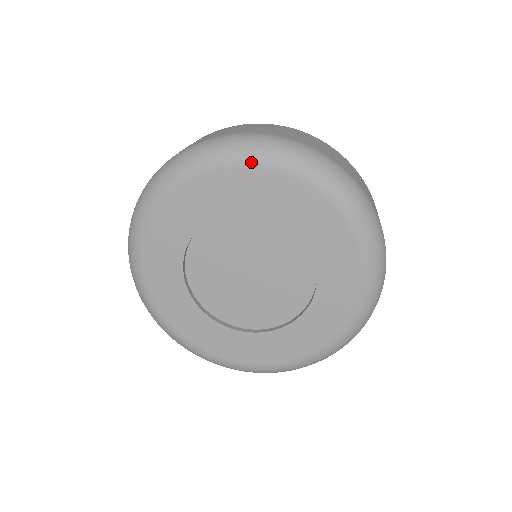
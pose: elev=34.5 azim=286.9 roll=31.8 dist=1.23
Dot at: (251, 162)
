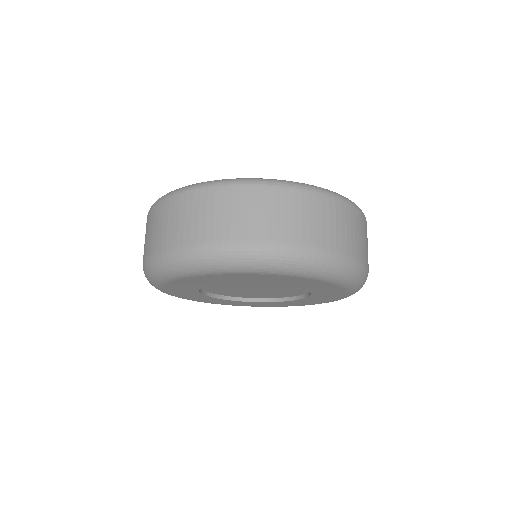
Dot at: (301, 276)
